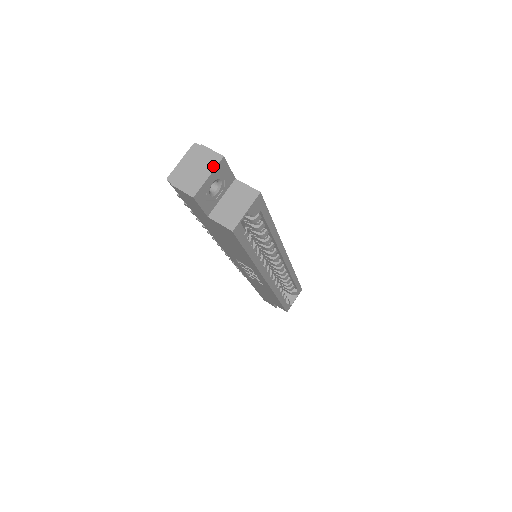
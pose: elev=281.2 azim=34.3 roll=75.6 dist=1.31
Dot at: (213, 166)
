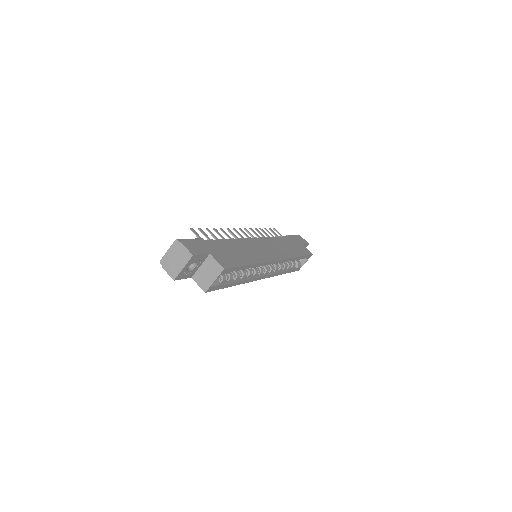
Dot at: (186, 261)
